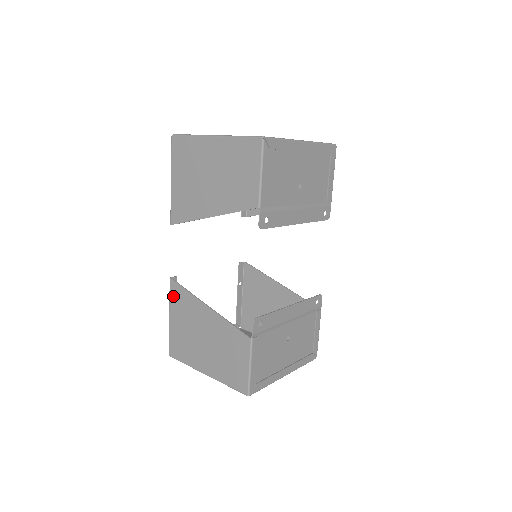
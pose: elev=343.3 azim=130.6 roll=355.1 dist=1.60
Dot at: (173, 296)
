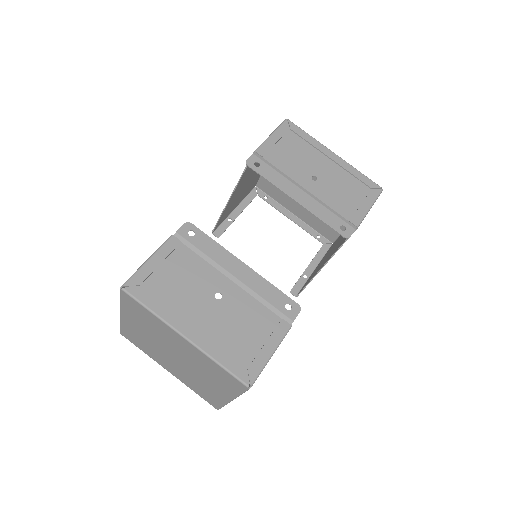
Dot at: occluded
